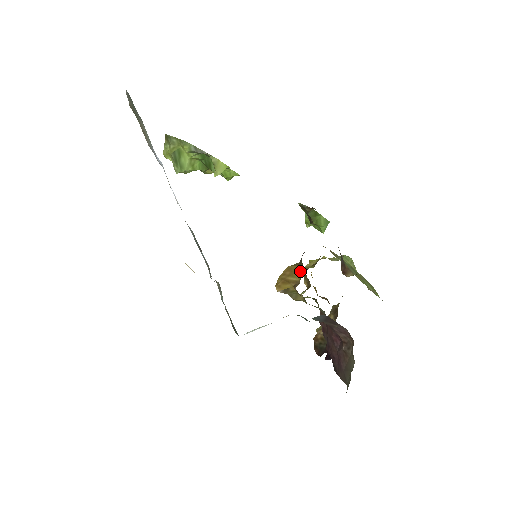
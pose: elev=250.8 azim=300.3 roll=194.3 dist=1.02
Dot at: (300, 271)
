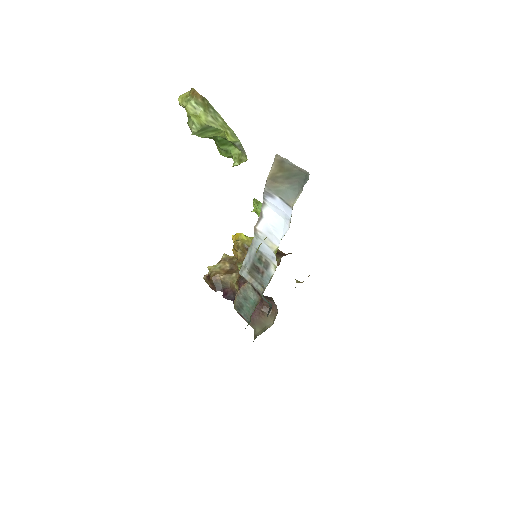
Dot at: occluded
